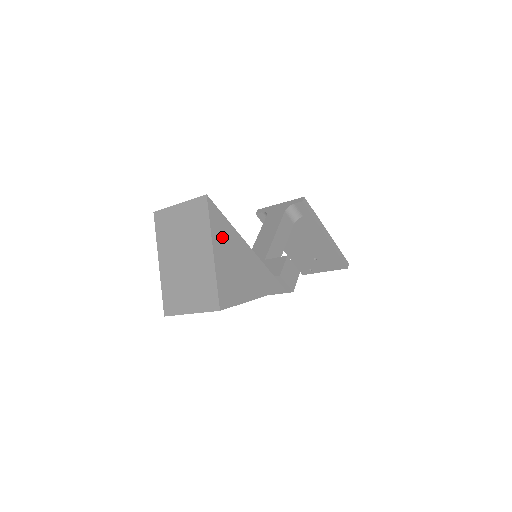
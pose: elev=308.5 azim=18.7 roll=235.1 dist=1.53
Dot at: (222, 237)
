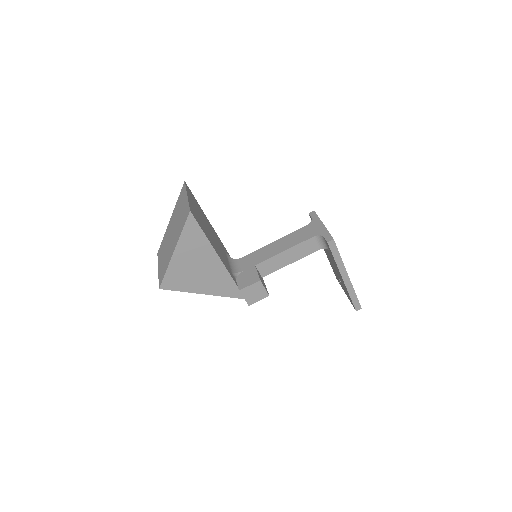
Dot at: (191, 244)
